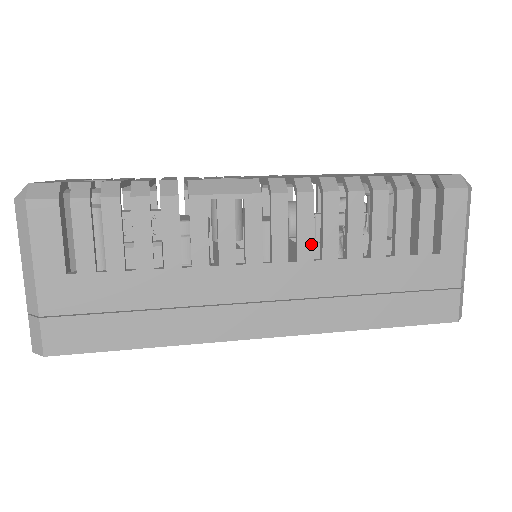
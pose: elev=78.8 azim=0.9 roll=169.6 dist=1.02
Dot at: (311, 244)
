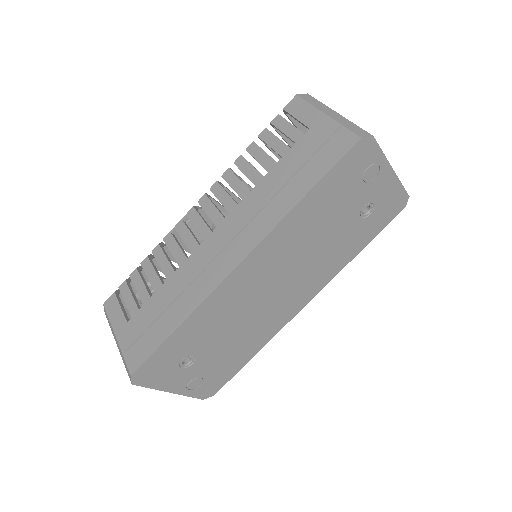
Dot at: (231, 200)
